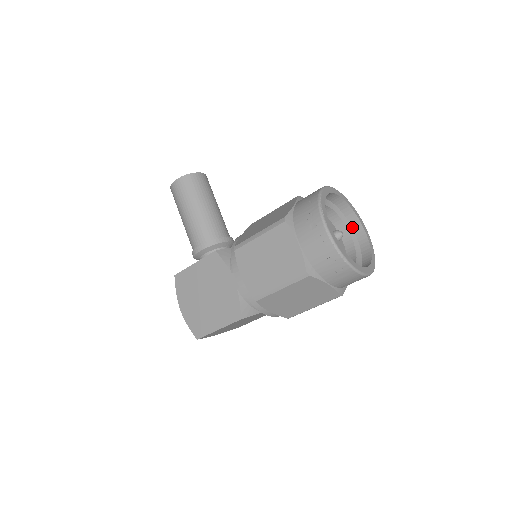
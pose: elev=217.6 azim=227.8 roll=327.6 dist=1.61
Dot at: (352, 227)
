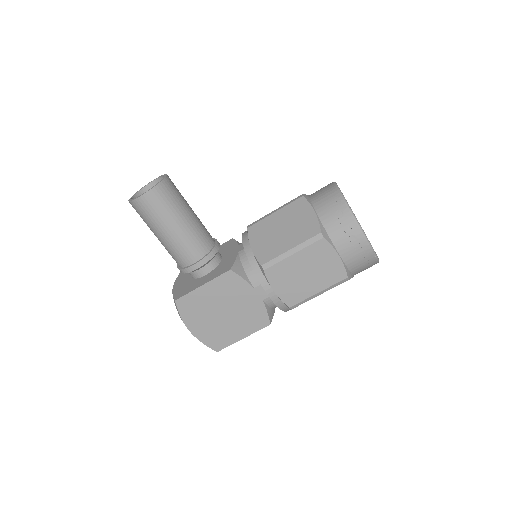
Dot at: occluded
